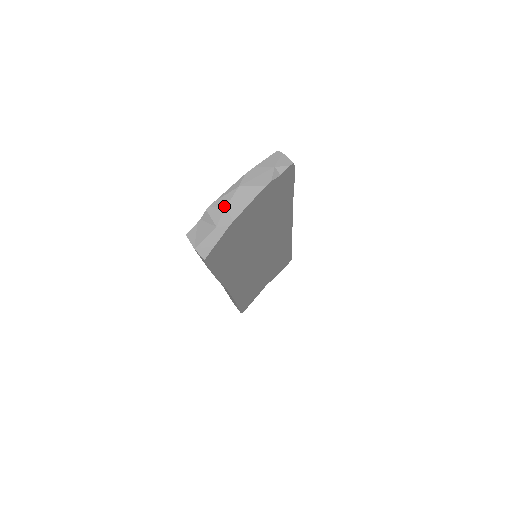
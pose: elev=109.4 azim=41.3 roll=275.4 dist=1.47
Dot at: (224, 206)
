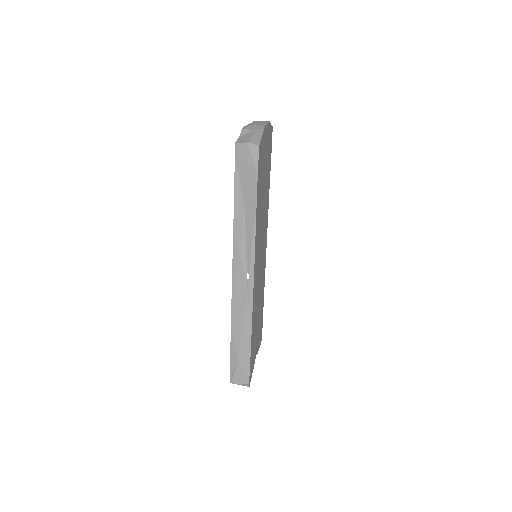
Dot at: (253, 124)
